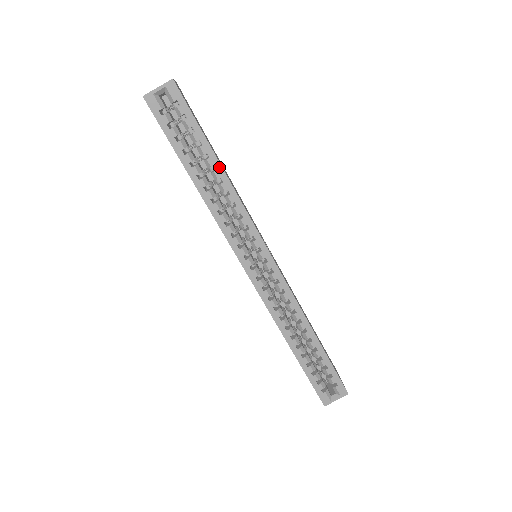
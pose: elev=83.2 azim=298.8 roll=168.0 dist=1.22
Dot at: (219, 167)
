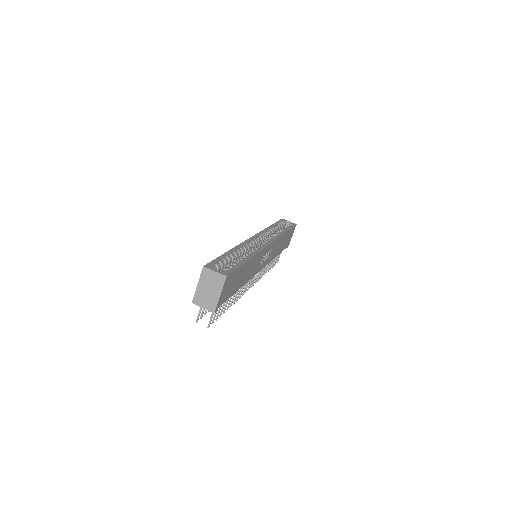
Dot at: (285, 232)
